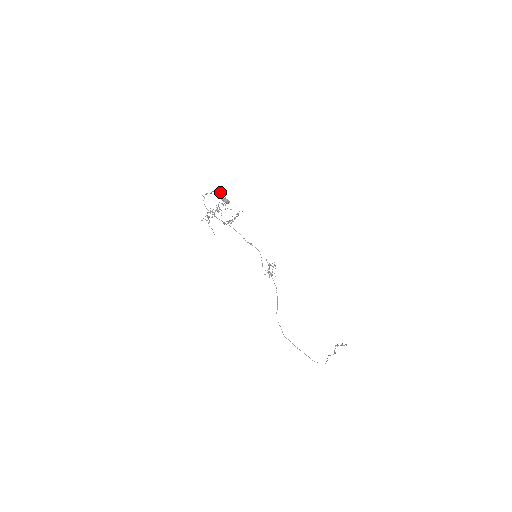
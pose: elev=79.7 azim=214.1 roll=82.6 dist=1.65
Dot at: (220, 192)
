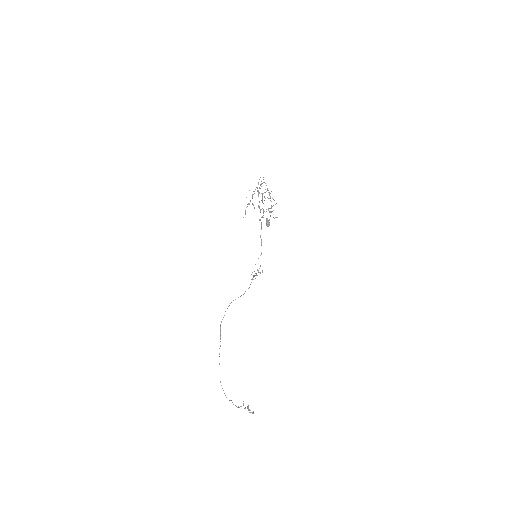
Dot at: occluded
